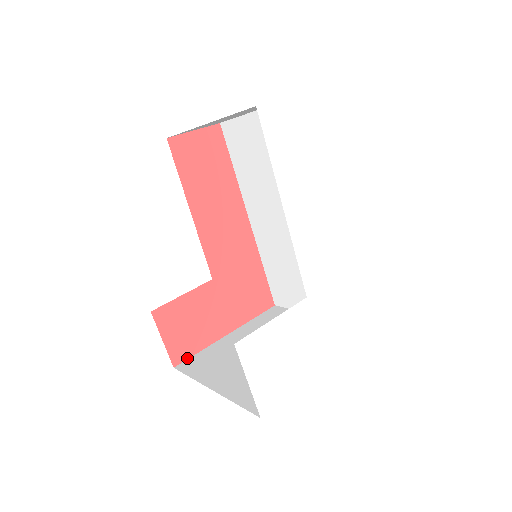
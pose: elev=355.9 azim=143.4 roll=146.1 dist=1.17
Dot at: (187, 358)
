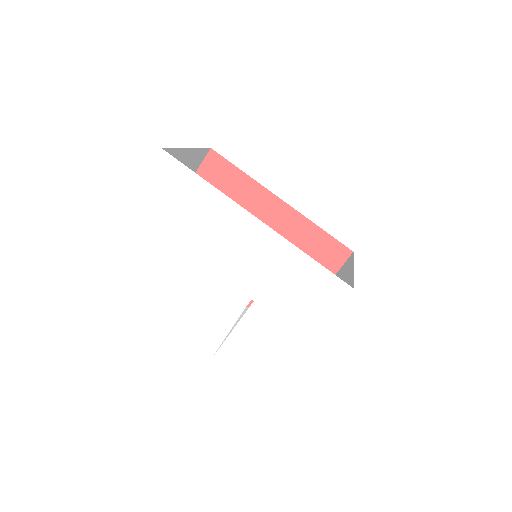
Dot at: occluded
